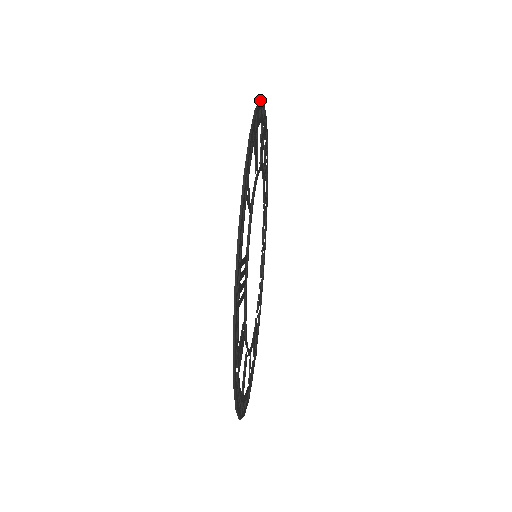
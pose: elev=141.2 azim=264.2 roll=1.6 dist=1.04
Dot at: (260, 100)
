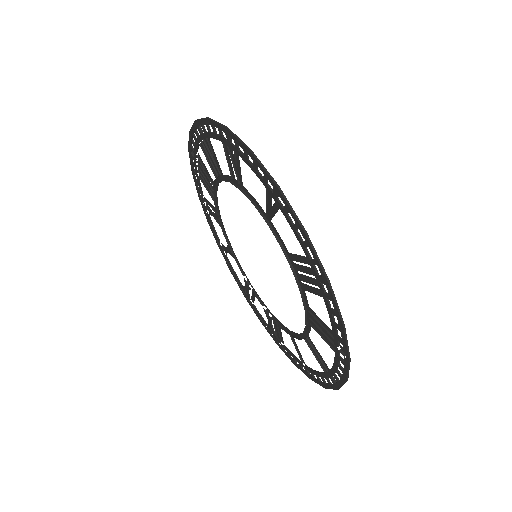
Dot at: (208, 117)
